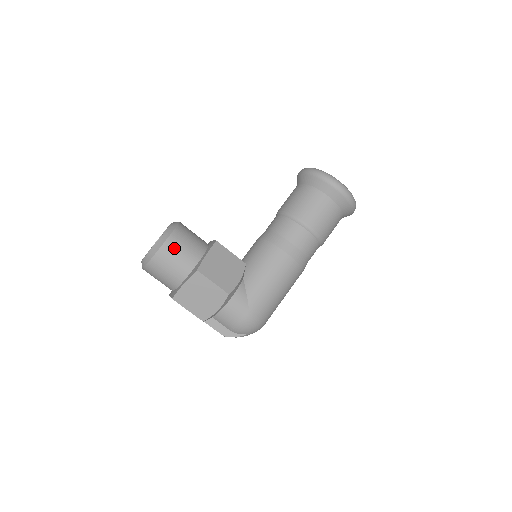
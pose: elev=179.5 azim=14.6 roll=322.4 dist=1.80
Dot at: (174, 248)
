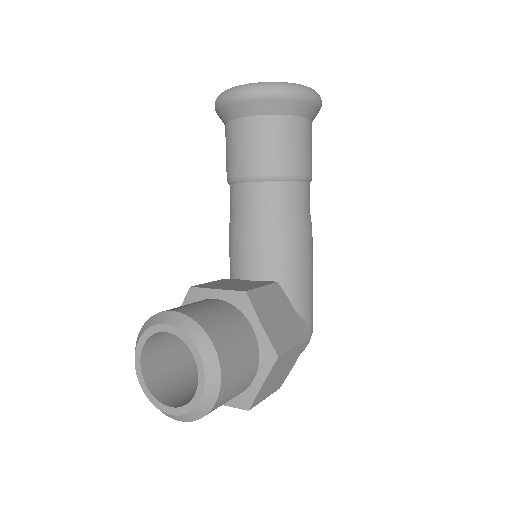
Dot at: (232, 362)
